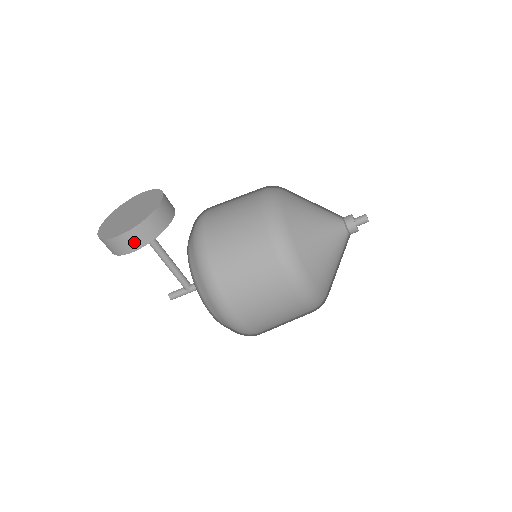
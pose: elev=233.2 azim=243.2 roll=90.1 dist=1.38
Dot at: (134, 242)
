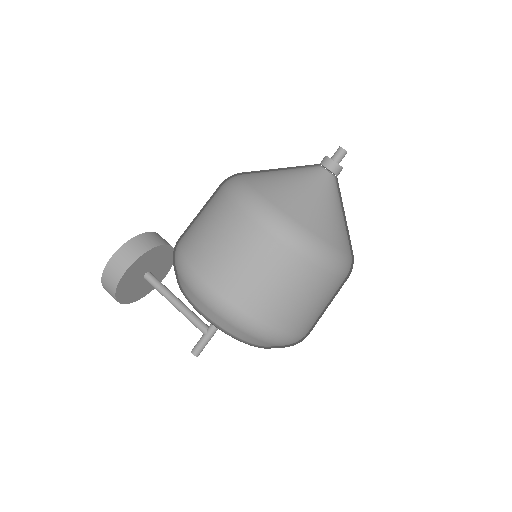
Dot at: (120, 265)
